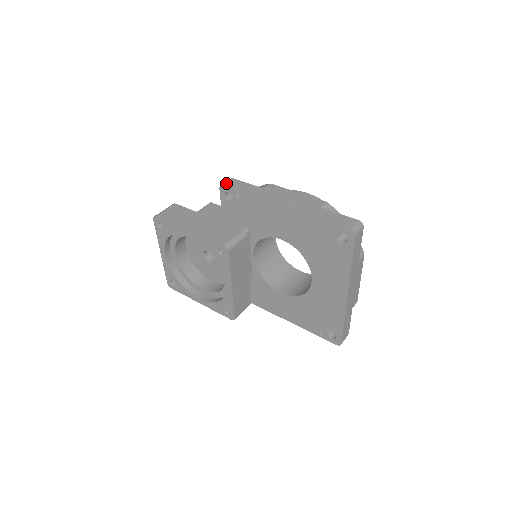
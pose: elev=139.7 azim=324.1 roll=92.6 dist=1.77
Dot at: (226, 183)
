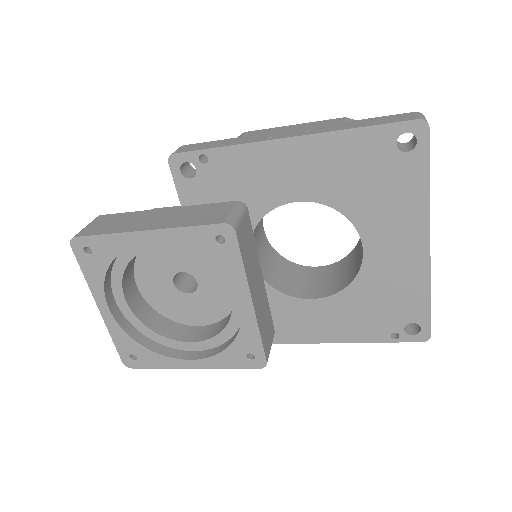
Dot at: (177, 150)
